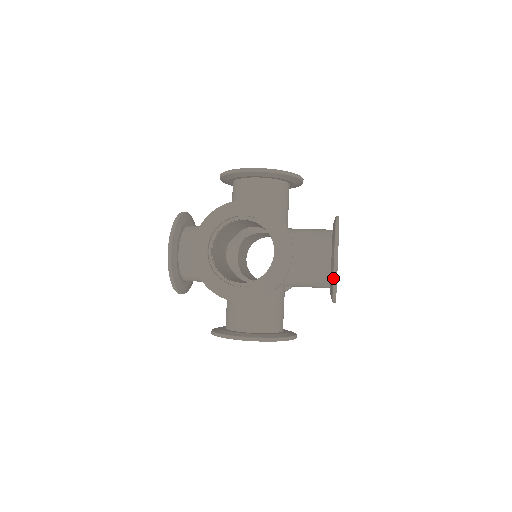
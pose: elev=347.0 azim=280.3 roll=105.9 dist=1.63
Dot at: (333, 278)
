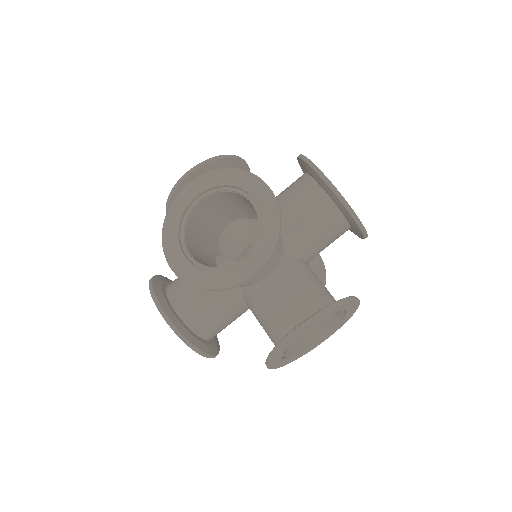
Dot at: occluded
